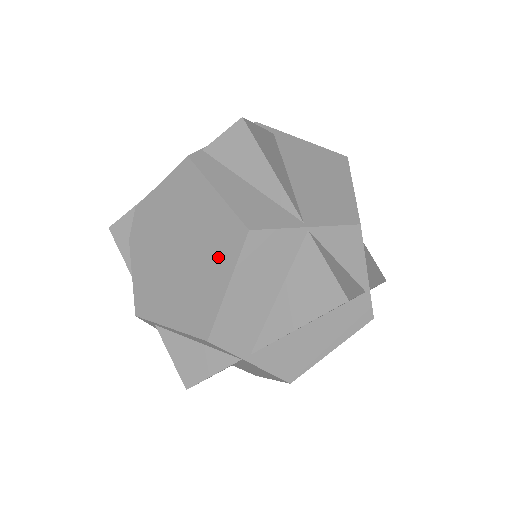
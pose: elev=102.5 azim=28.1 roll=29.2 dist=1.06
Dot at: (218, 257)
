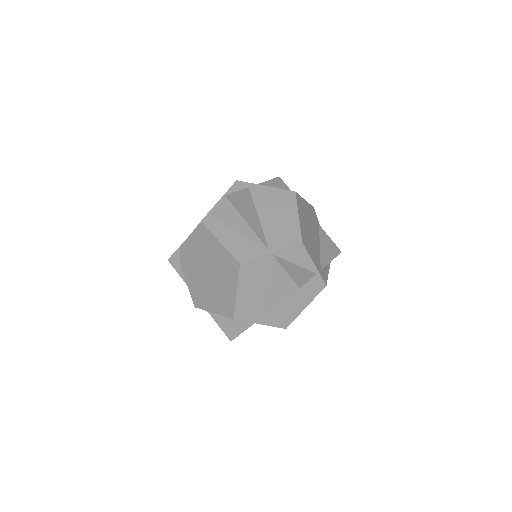
Dot at: (229, 277)
